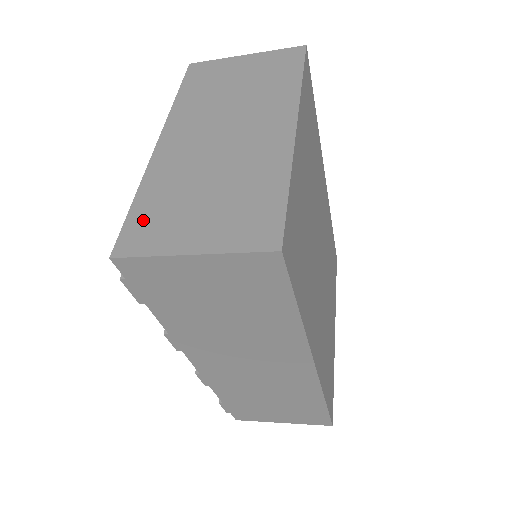
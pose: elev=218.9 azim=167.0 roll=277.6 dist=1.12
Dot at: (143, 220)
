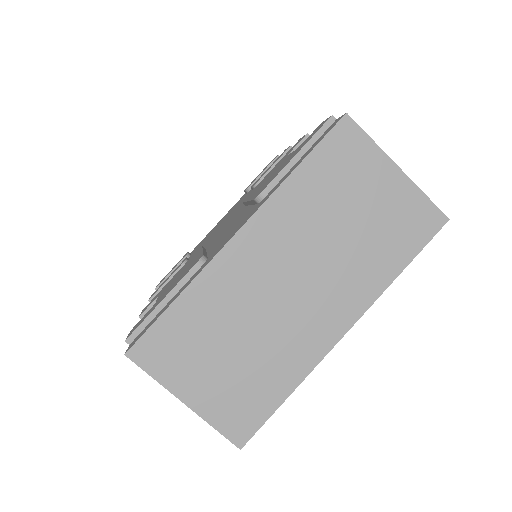
Dot at: (170, 335)
